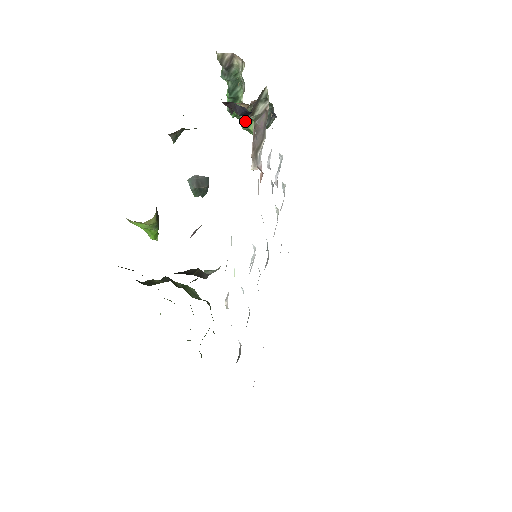
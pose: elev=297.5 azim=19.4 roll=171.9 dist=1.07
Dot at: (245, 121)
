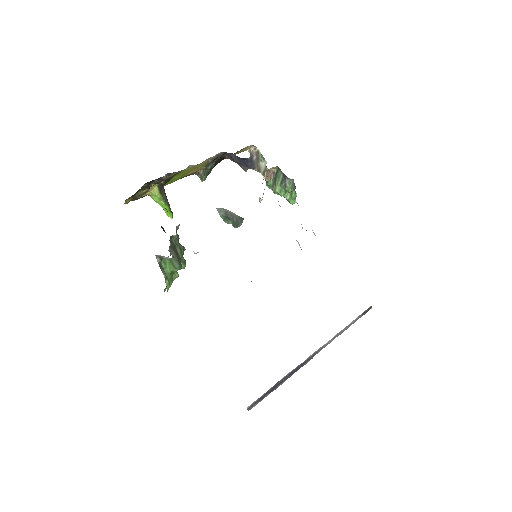
Dot at: (273, 187)
